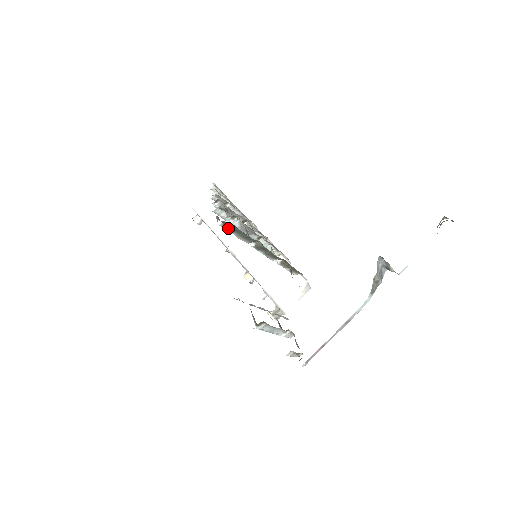
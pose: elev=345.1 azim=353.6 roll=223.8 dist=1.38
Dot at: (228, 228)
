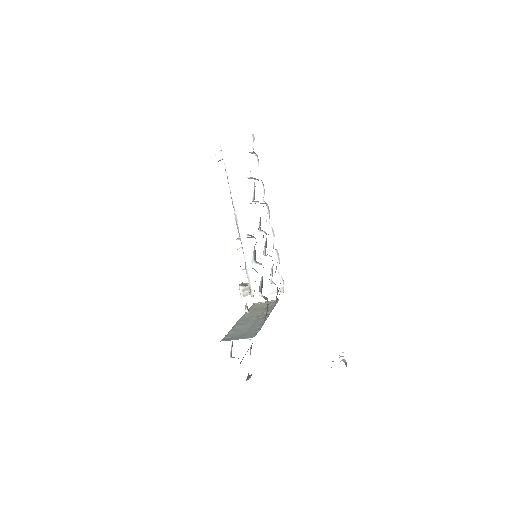
Dot at: occluded
